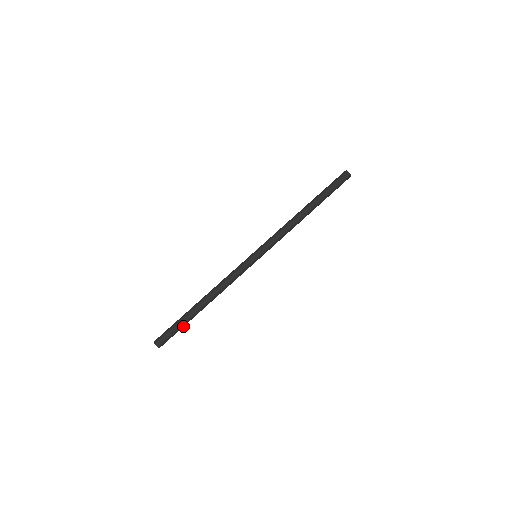
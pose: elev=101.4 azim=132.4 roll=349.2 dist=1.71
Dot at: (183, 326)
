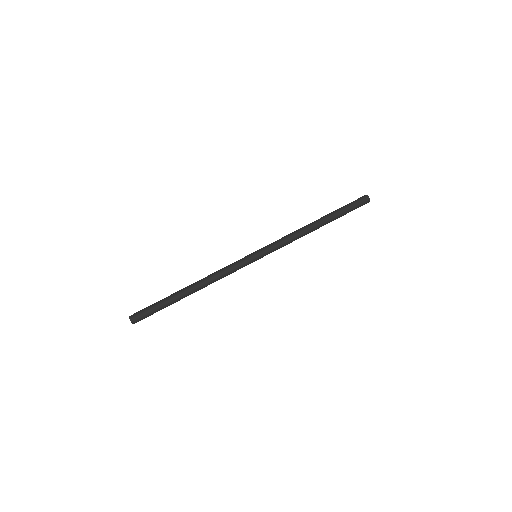
Dot at: occluded
